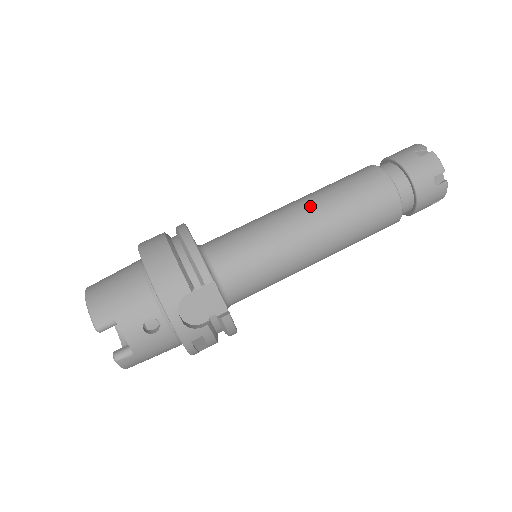
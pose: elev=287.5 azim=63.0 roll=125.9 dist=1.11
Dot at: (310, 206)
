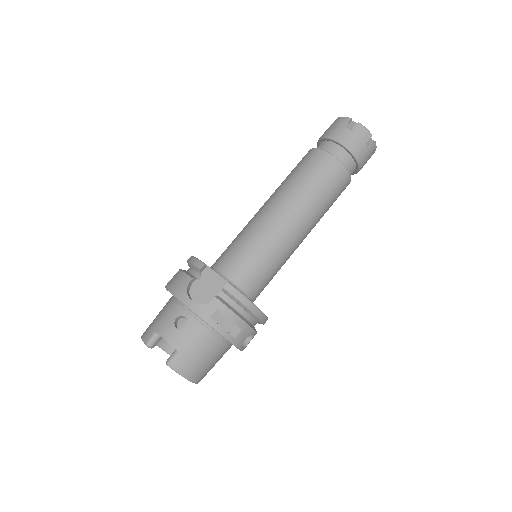
Dot at: (269, 198)
